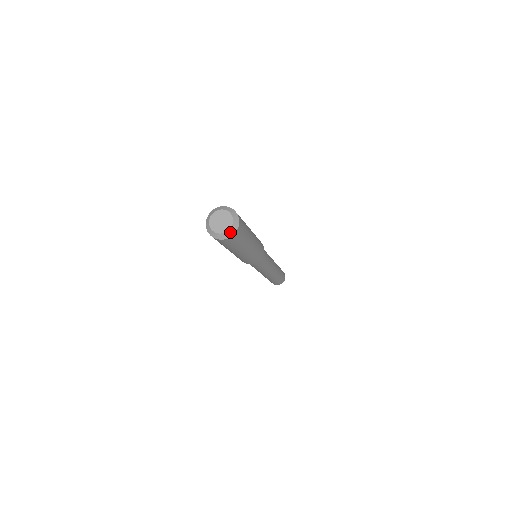
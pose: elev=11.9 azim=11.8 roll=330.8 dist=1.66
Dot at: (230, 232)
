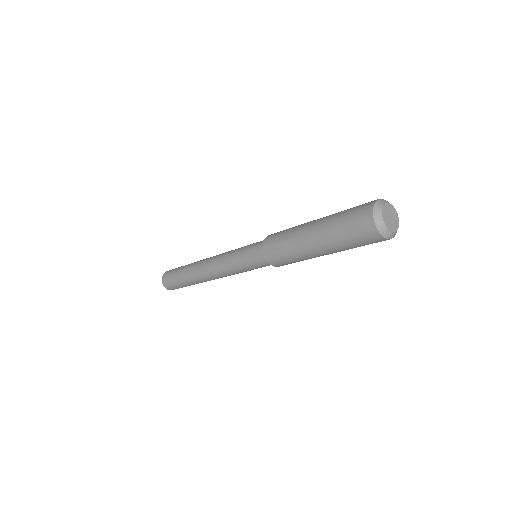
Dot at: (395, 234)
